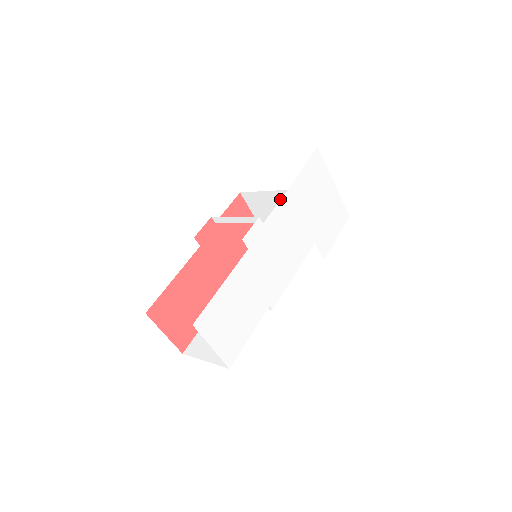
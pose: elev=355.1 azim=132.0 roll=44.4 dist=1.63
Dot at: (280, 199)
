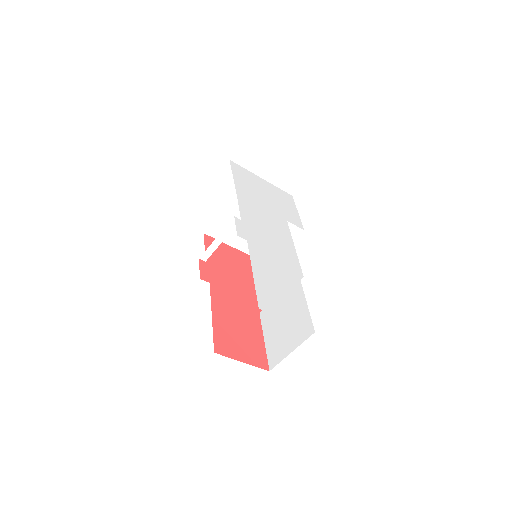
Dot at: (236, 207)
